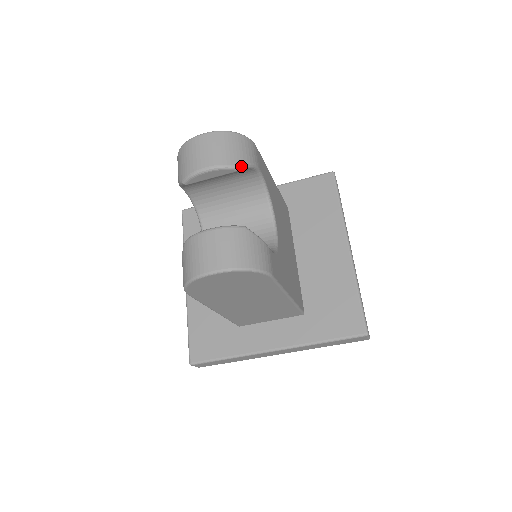
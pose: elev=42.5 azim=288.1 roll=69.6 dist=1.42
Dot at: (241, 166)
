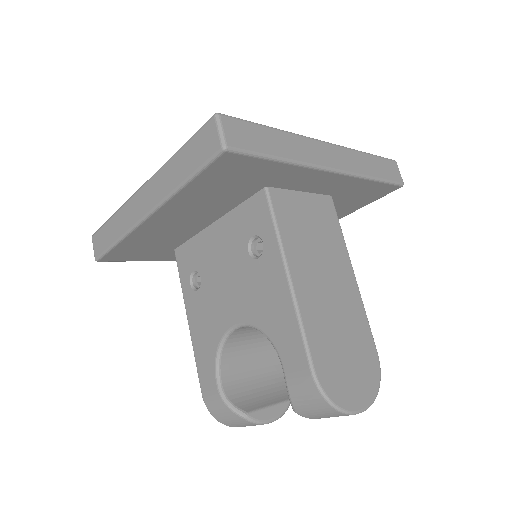
Dot at: occluded
